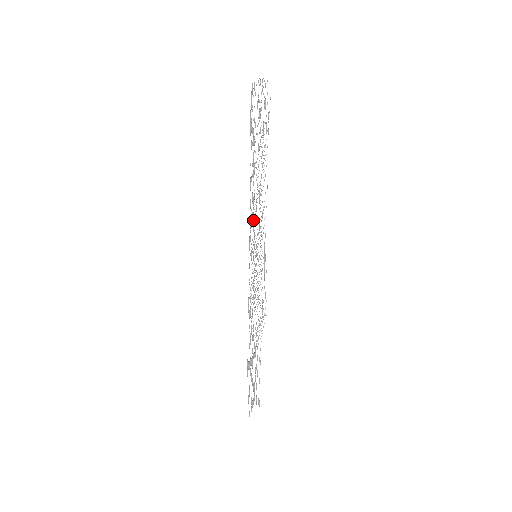
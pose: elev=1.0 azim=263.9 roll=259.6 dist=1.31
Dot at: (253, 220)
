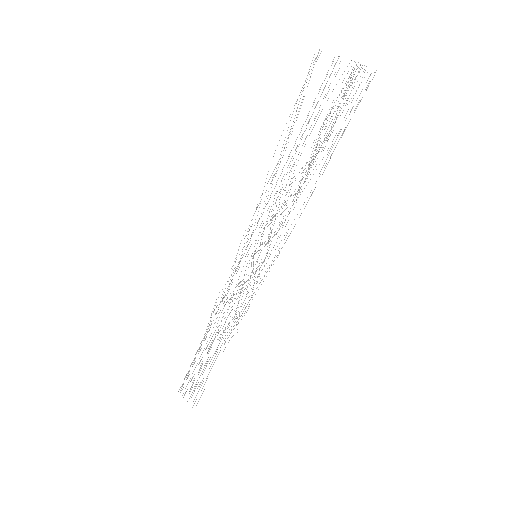
Dot at: (282, 227)
